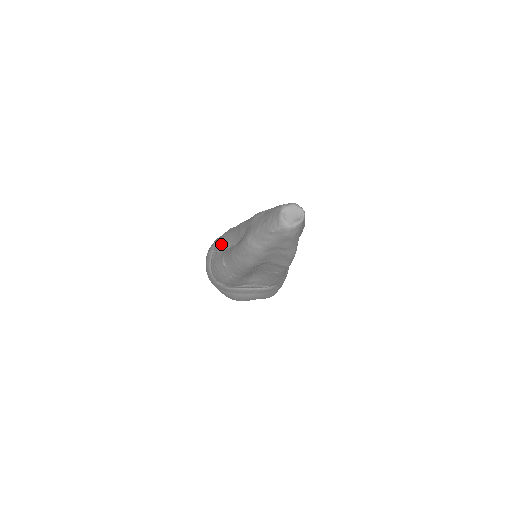
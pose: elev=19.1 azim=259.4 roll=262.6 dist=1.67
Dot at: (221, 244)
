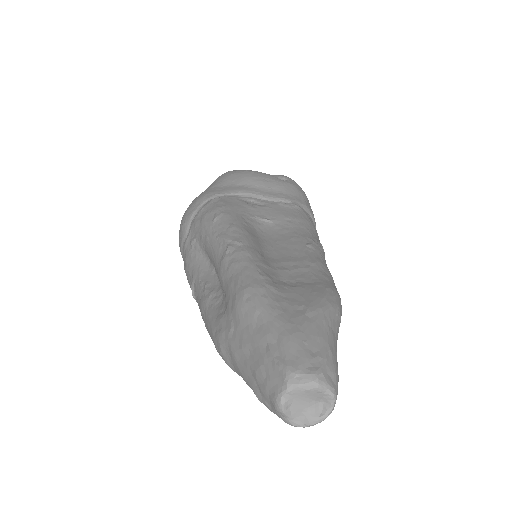
Dot at: (197, 239)
